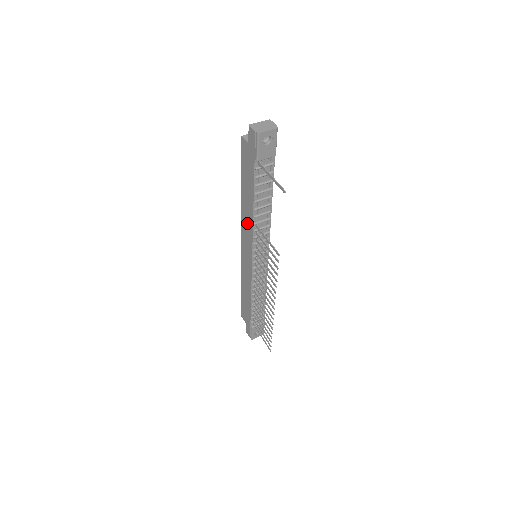
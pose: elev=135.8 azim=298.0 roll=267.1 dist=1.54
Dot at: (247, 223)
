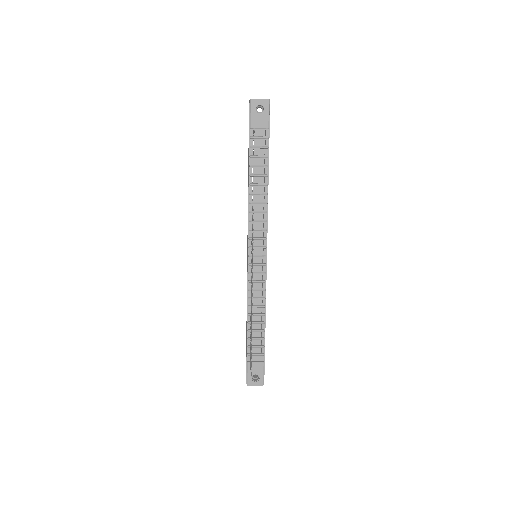
Dot at: occluded
